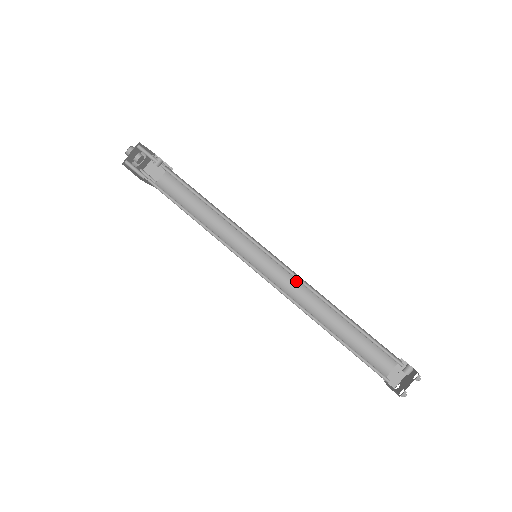
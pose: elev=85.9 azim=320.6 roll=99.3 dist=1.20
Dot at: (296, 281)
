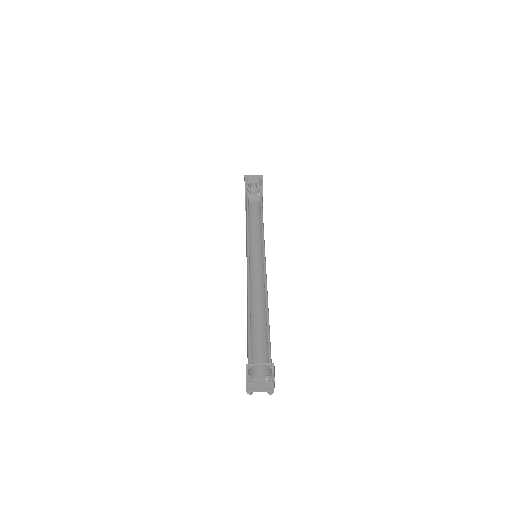
Dot at: (262, 287)
